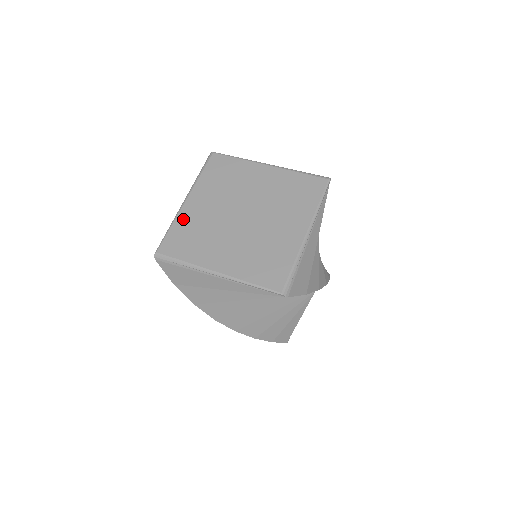
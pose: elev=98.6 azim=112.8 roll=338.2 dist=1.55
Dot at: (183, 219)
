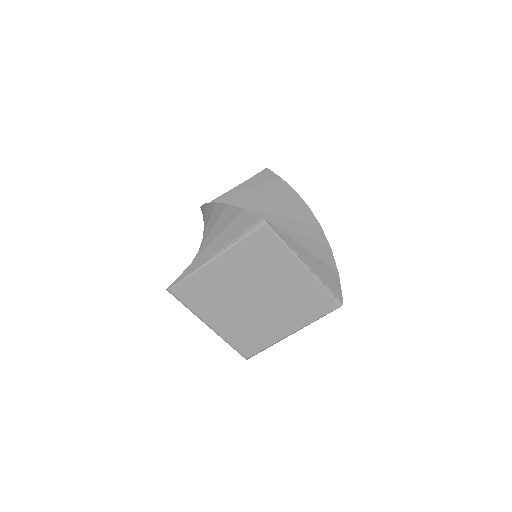
Dot at: (204, 275)
